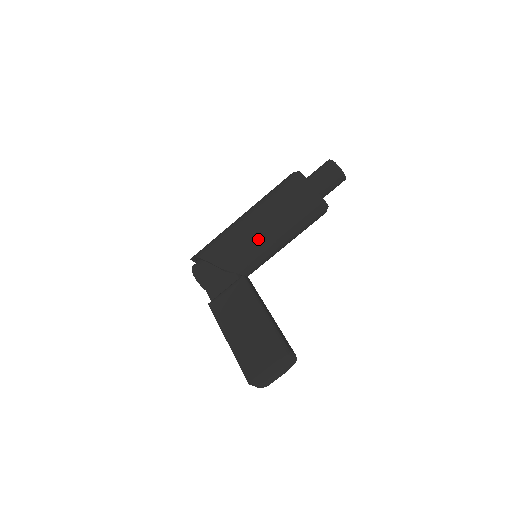
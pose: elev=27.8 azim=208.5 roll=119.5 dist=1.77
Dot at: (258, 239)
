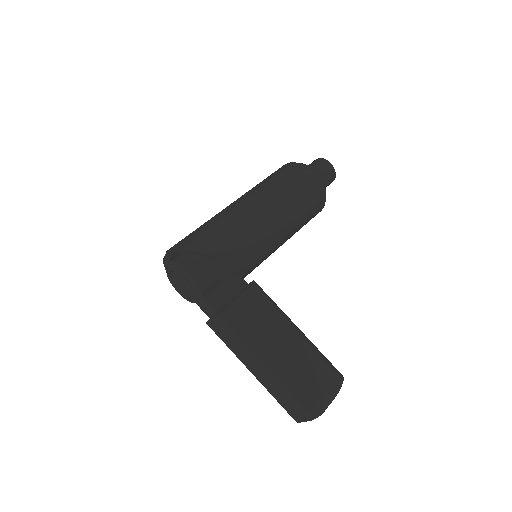
Dot at: (275, 236)
